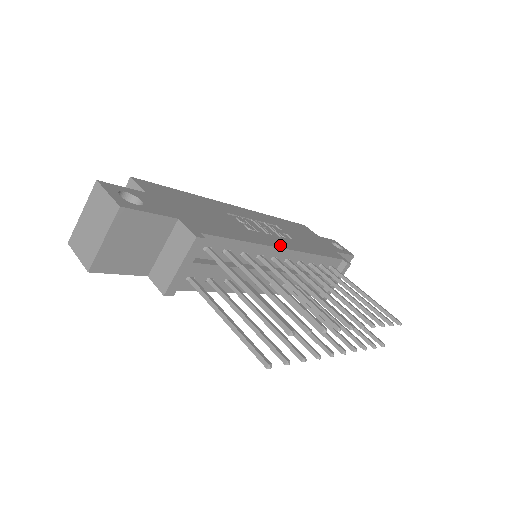
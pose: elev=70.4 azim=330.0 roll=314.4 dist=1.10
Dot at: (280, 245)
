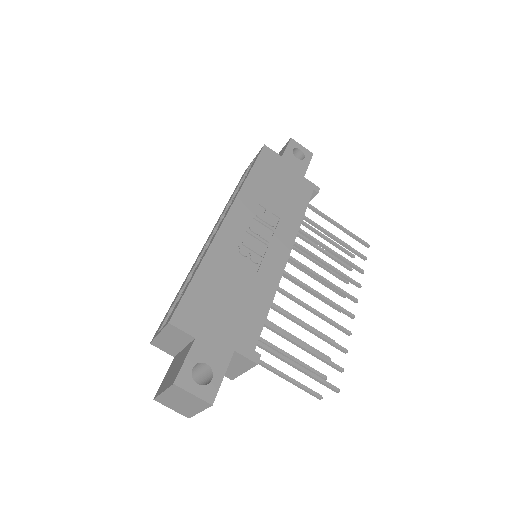
Dot at: (283, 259)
